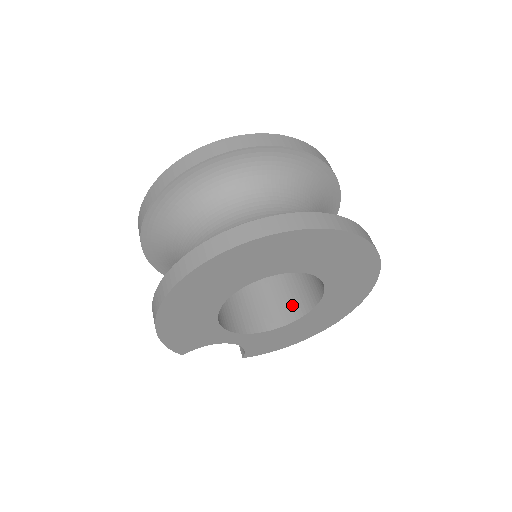
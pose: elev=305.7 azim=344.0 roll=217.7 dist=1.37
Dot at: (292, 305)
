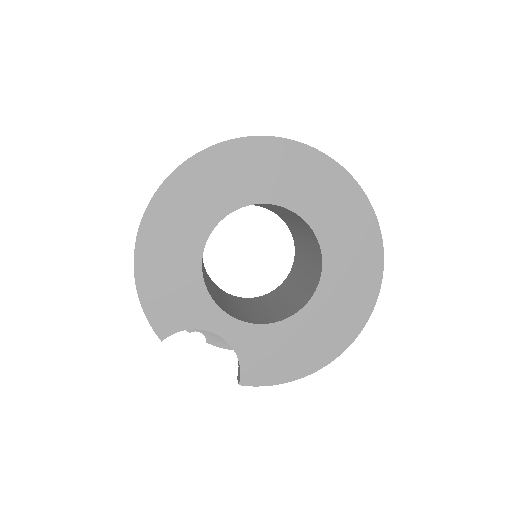
Dot at: (296, 305)
